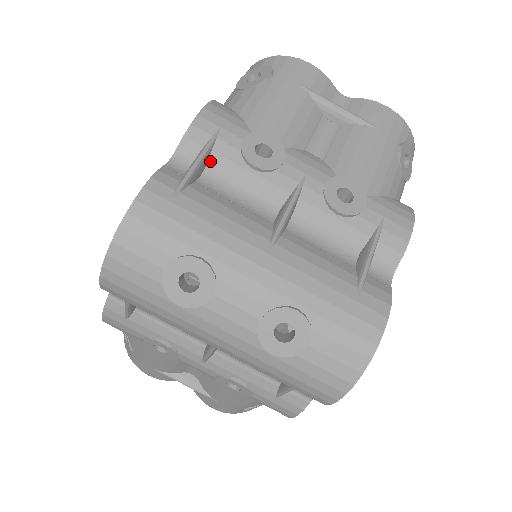
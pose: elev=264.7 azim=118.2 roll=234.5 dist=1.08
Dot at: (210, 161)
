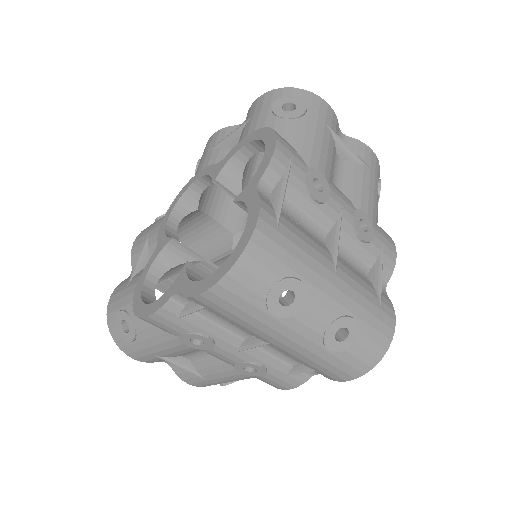
Dot at: occluded
